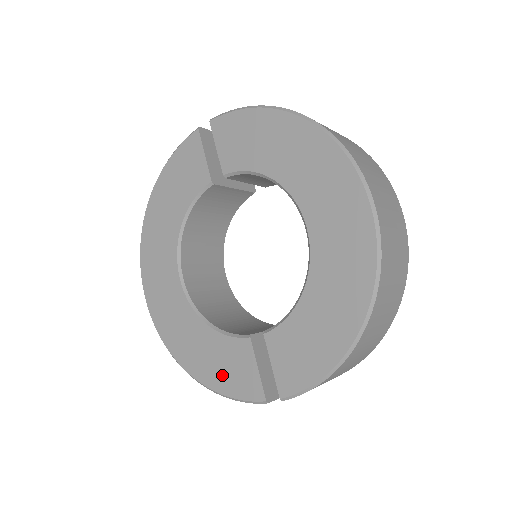
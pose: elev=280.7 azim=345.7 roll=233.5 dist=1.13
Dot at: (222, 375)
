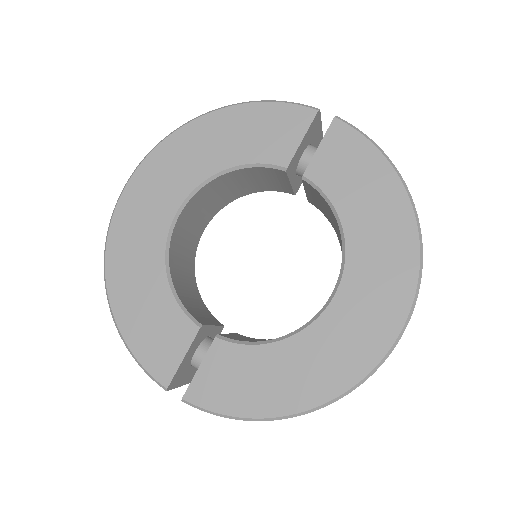
Dot at: (143, 331)
